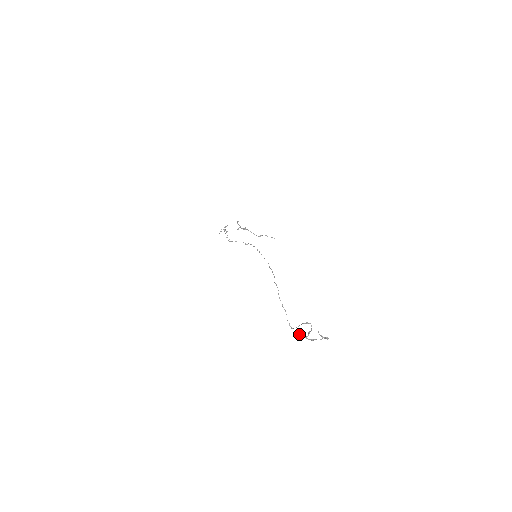
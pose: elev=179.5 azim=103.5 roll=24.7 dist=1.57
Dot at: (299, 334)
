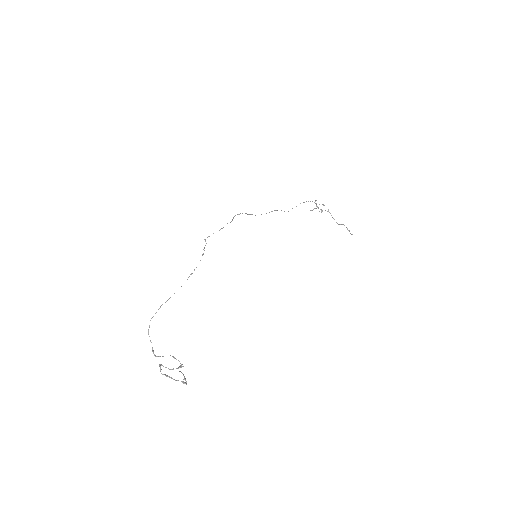
Dot at: occluded
